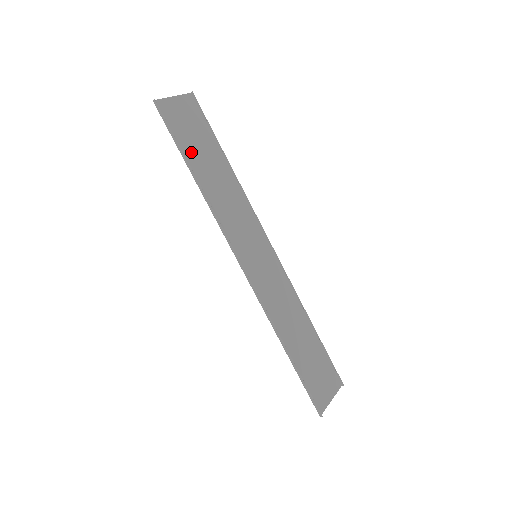
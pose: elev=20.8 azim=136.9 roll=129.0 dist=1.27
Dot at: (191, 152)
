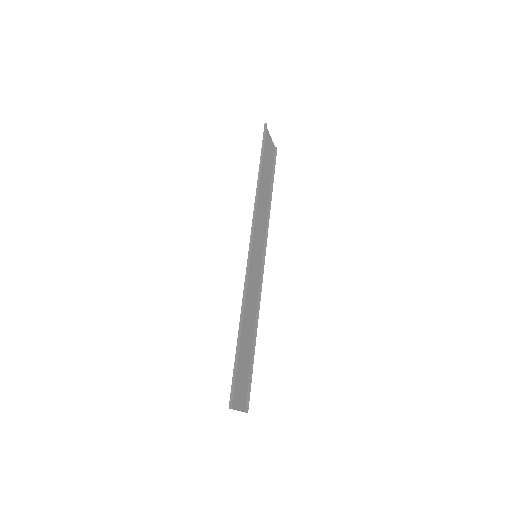
Dot at: (263, 165)
